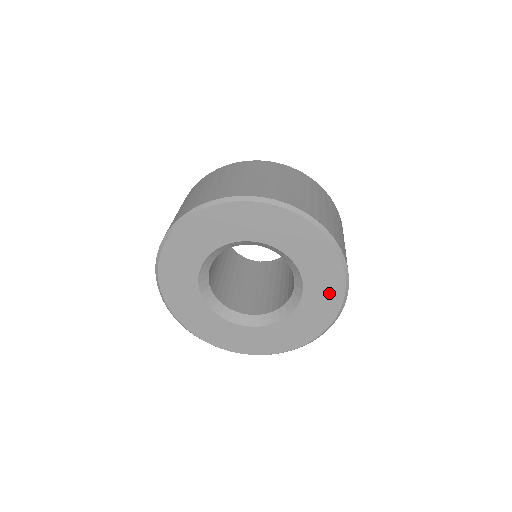
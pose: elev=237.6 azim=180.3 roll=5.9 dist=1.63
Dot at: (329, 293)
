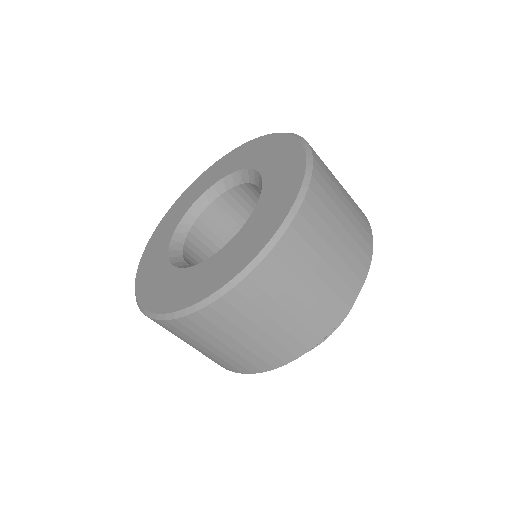
Dot at: (265, 227)
